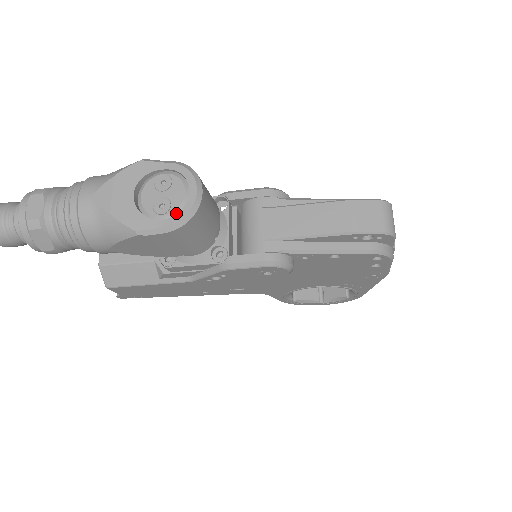
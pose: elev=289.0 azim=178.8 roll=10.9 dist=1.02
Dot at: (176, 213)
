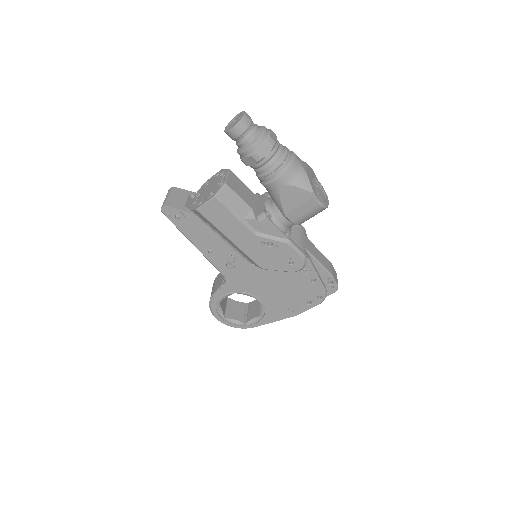
Dot at: (322, 201)
